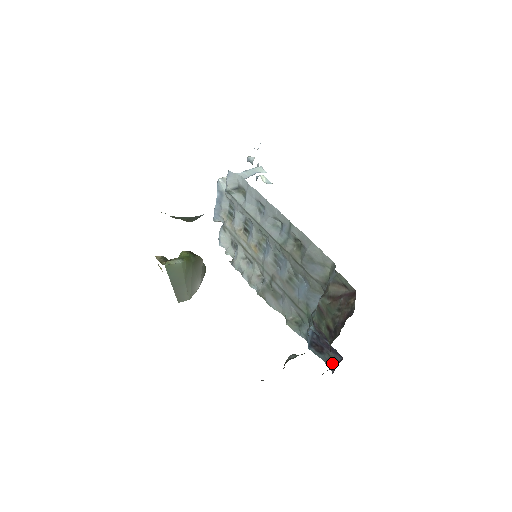
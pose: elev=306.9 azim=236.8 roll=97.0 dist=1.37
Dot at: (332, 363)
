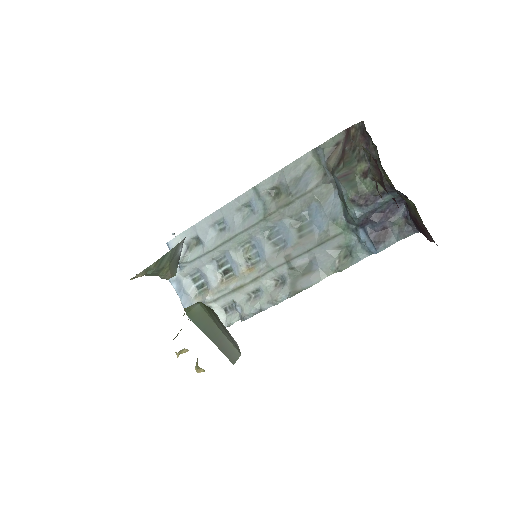
Dot at: (405, 225)
